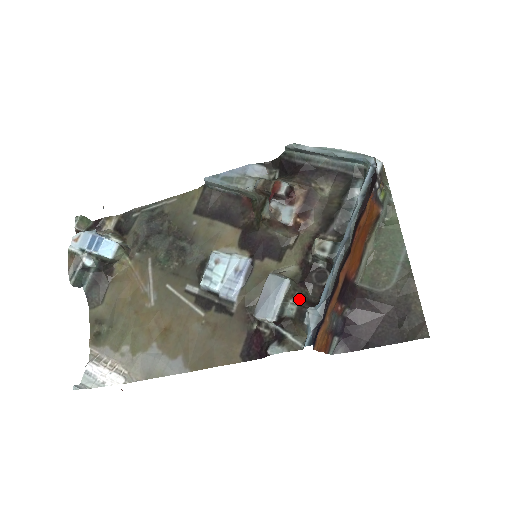
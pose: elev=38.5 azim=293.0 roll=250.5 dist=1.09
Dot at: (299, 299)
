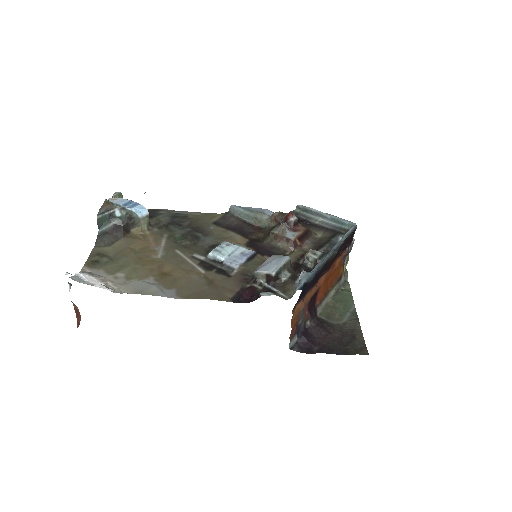
Dot at: (292, 273)
